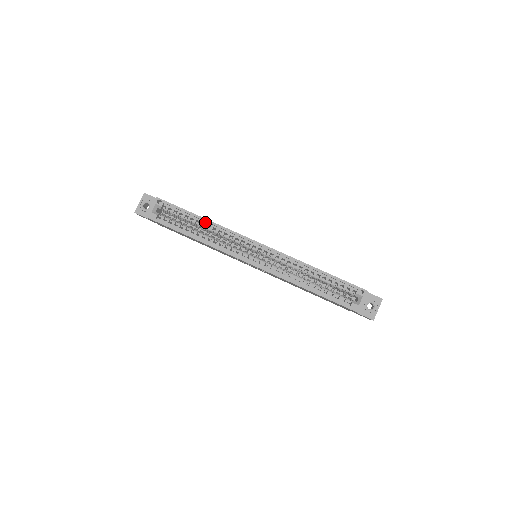
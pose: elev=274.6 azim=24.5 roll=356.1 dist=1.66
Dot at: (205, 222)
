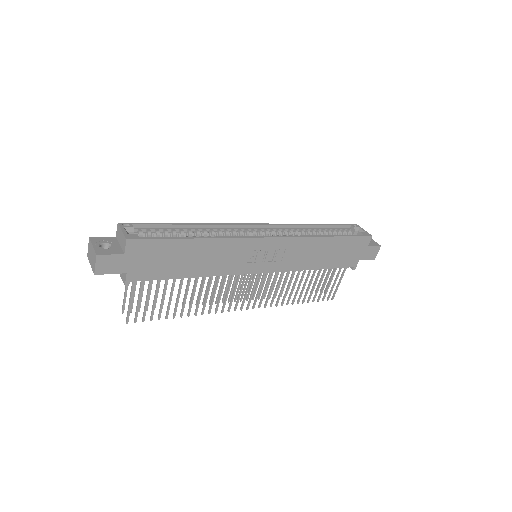
Dot at: (193, 228)
